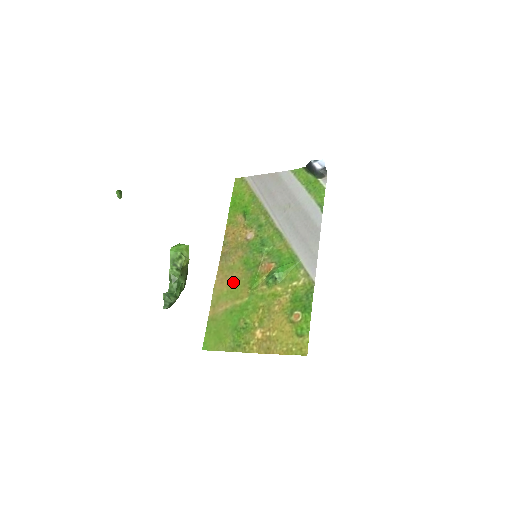
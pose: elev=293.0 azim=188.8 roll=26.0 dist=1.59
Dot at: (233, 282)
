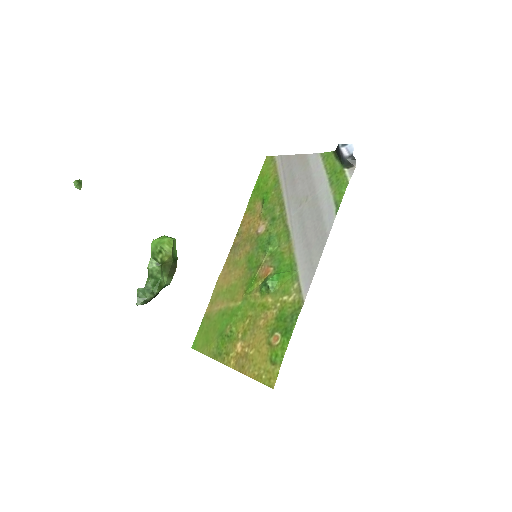
Dot at: (233, 280)
